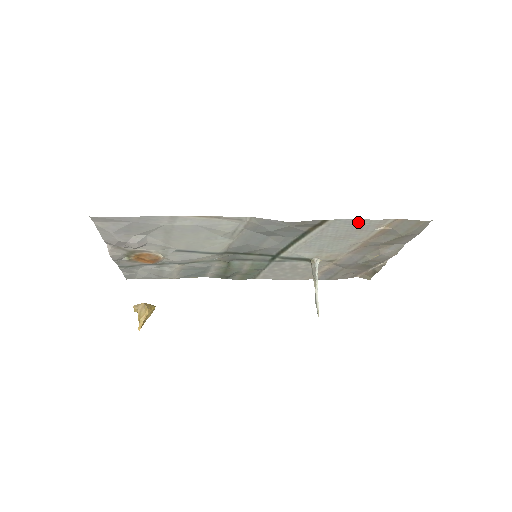
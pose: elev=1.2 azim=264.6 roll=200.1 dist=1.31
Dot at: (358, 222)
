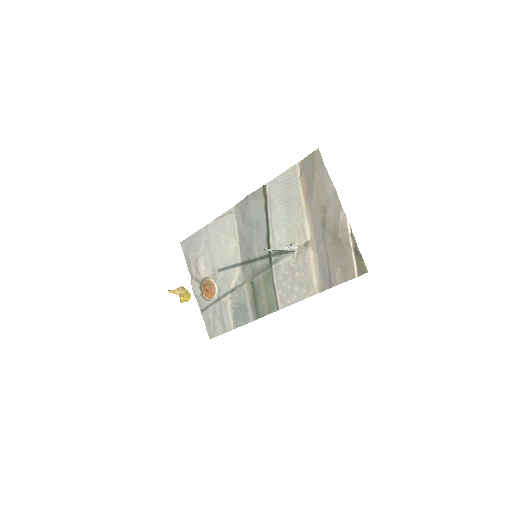
Dot at: (282, 178)
